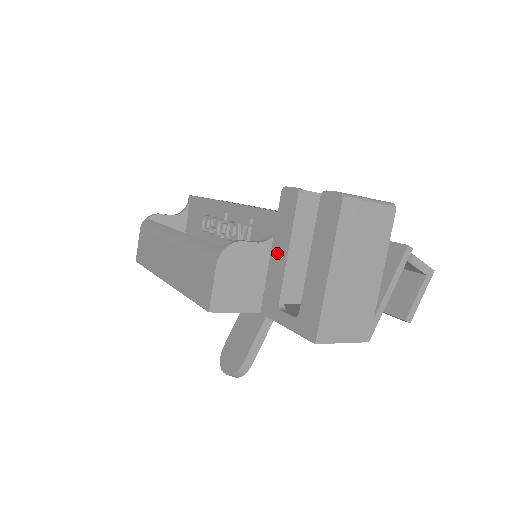
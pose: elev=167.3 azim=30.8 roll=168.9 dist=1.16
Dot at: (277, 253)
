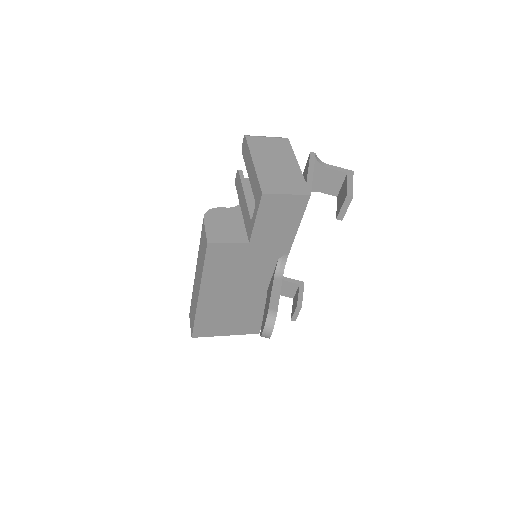
Dot at: (242, 205)
